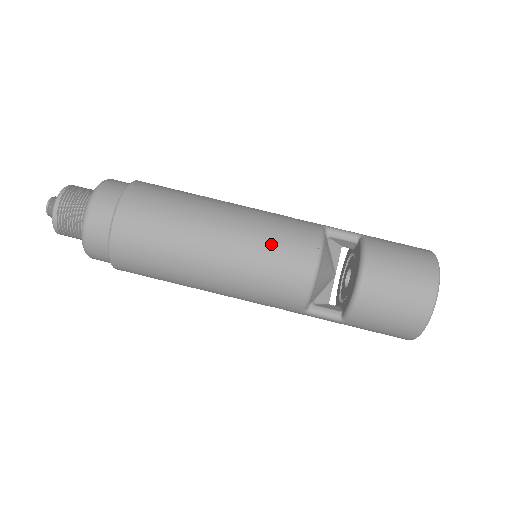
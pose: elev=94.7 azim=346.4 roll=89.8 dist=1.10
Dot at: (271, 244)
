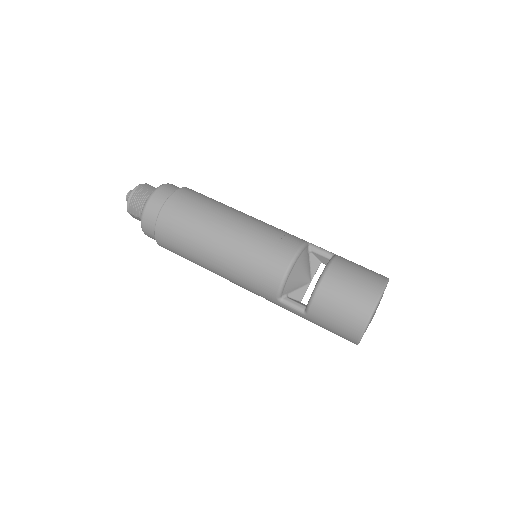
Dot at: (263, 241)
